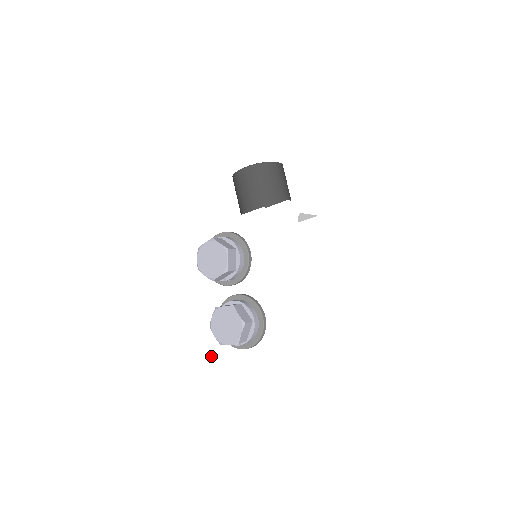
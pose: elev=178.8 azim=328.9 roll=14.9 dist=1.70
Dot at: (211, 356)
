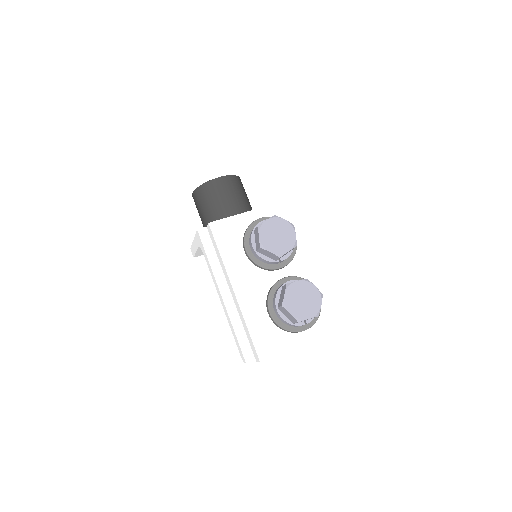
Dot at: (260, 350)
